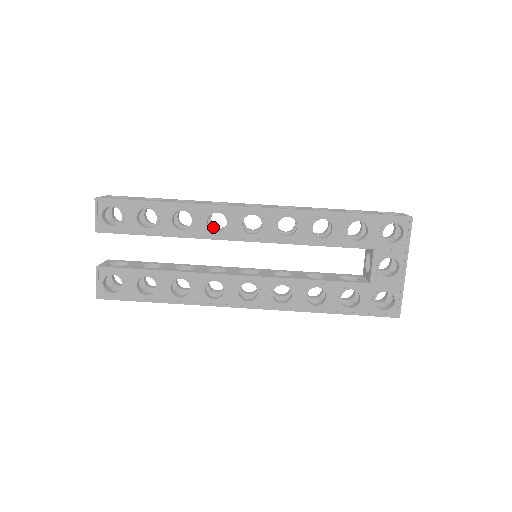
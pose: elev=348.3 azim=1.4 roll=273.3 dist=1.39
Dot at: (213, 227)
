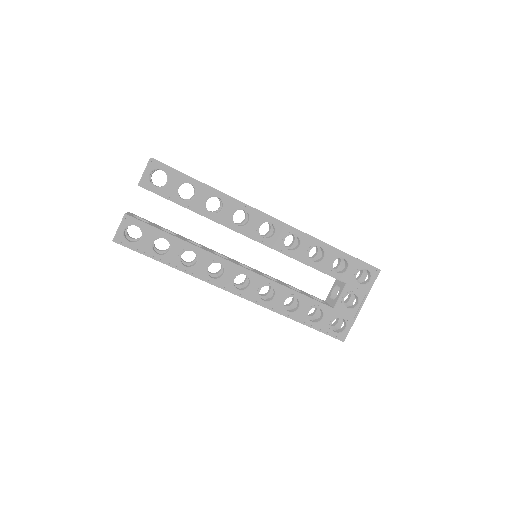
Dot at: occluded
